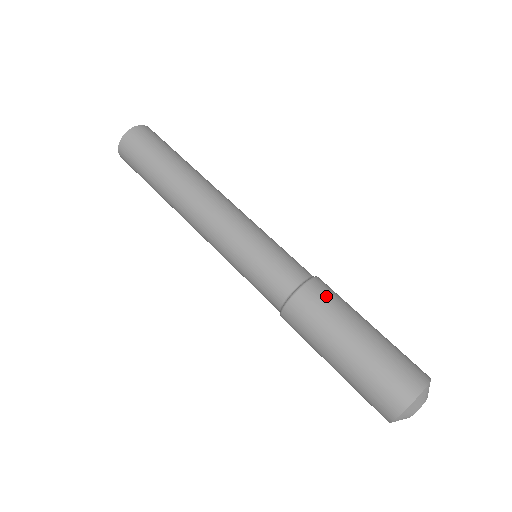
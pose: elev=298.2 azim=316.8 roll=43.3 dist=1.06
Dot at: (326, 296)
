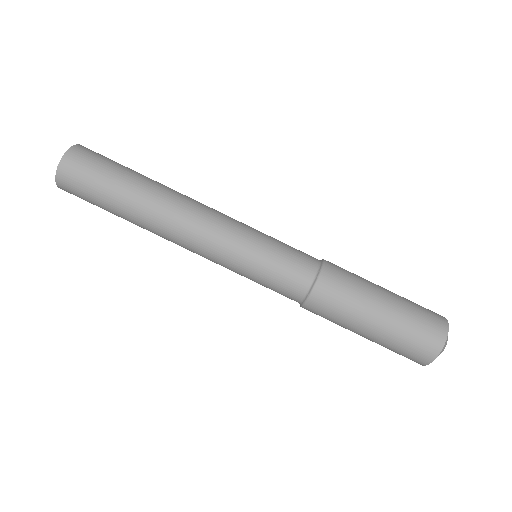
Dot at: (336, 294)
